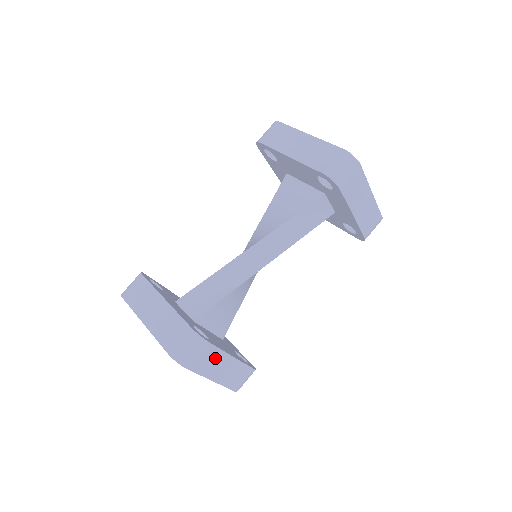
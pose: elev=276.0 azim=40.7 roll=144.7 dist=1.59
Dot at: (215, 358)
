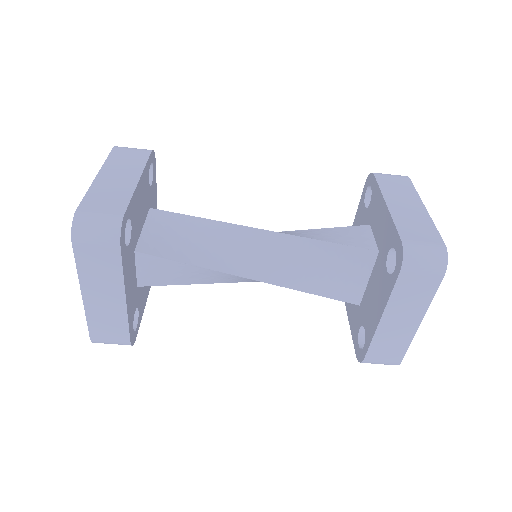
Dot at: occluded
